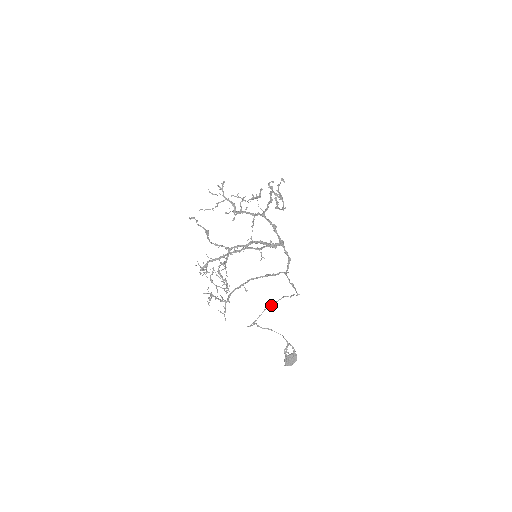
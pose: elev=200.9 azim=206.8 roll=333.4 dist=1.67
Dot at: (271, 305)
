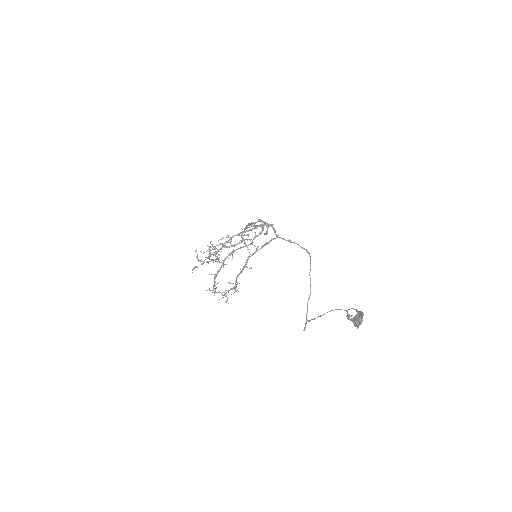
Dot at: occluded
